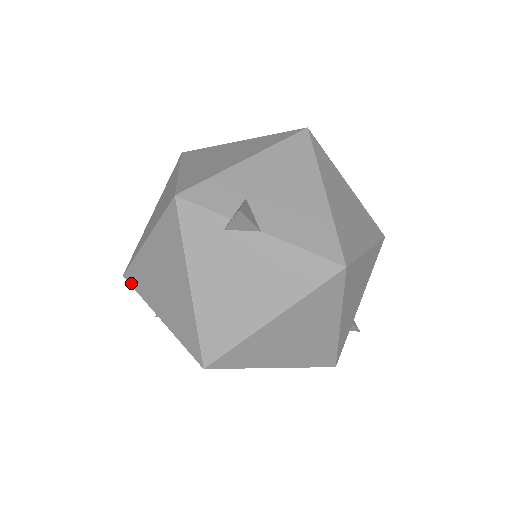
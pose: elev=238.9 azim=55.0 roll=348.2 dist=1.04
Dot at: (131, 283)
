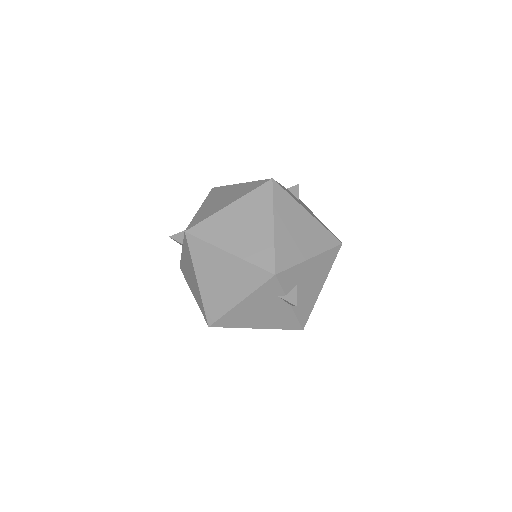
Dot at: (189, 244)
